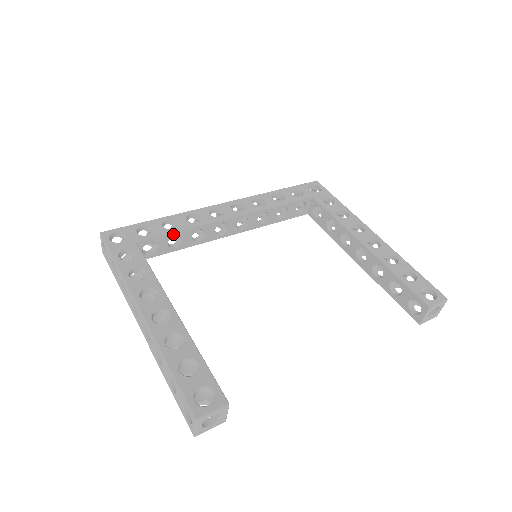
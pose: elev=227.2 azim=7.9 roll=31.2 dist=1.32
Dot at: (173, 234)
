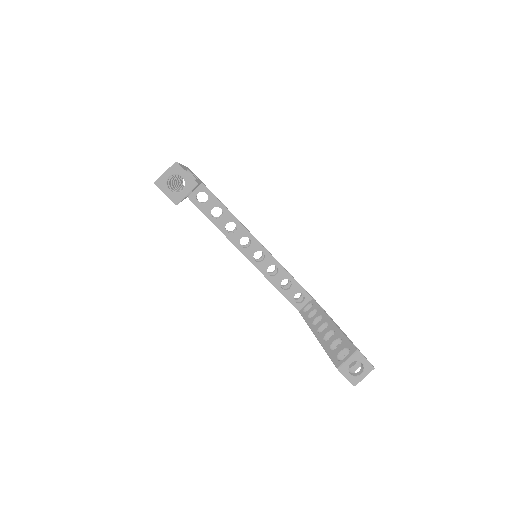
Dot at: (222, 206)
